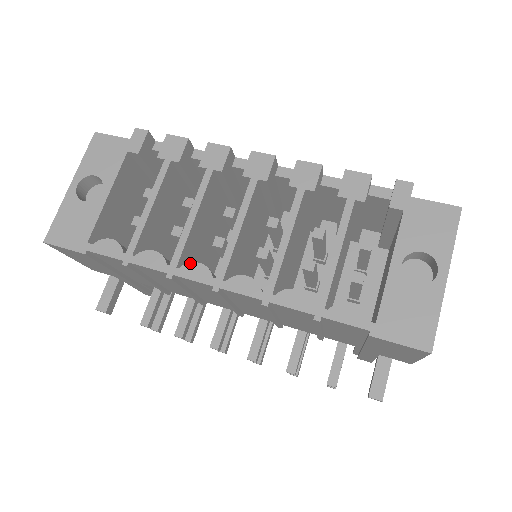
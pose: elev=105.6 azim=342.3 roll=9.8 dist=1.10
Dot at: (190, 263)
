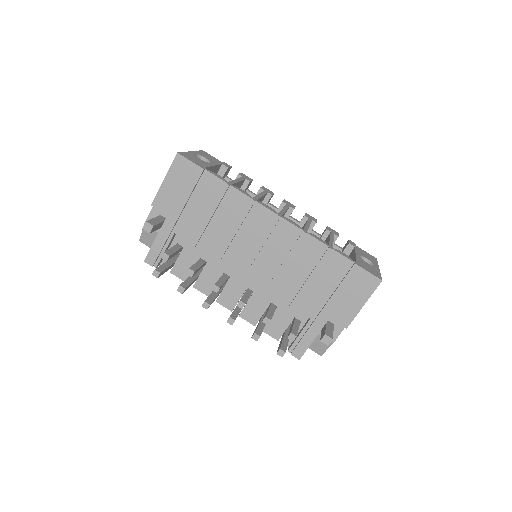
Dot at: occluded
